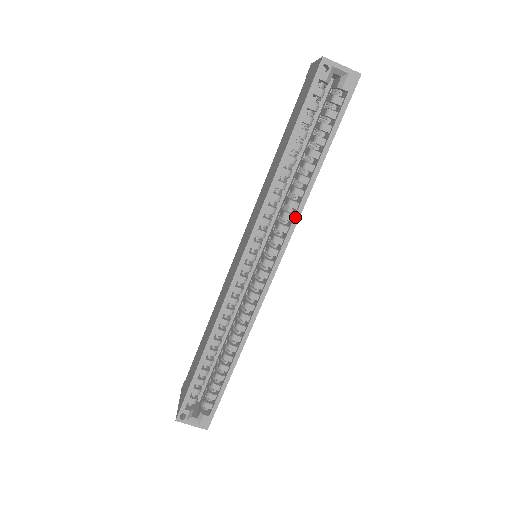
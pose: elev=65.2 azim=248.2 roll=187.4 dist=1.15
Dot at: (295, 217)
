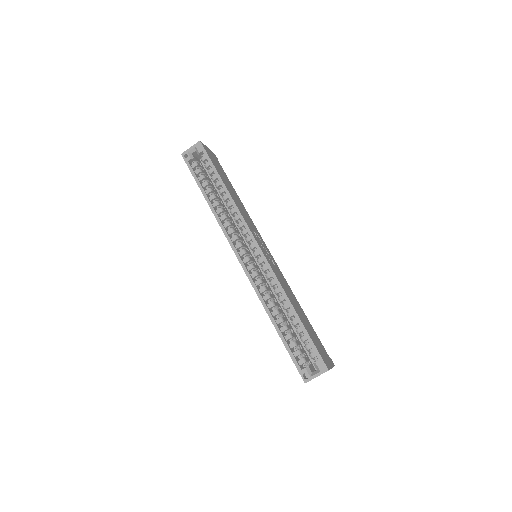
Dot at: (238, 214)
